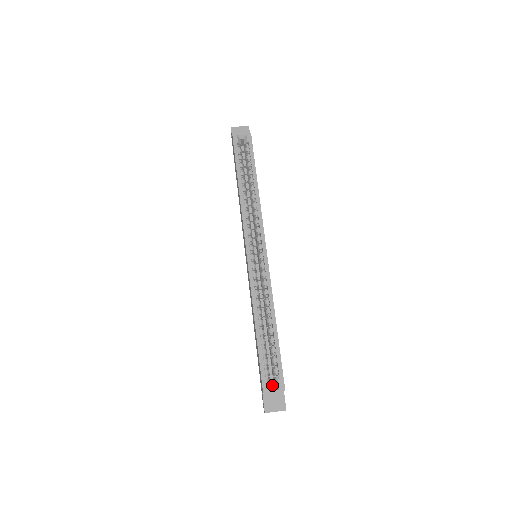
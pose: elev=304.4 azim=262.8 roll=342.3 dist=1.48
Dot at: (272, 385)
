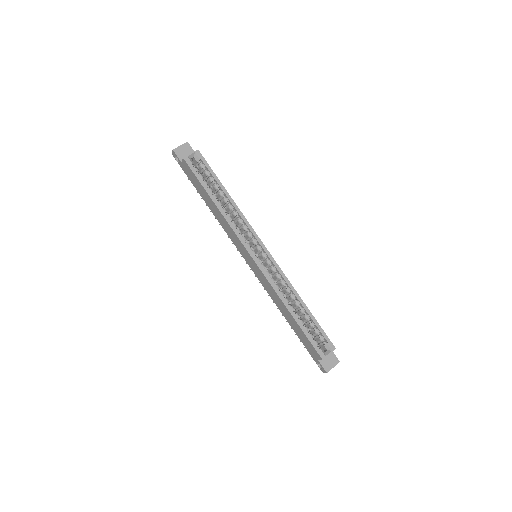
Dot at: occluded
